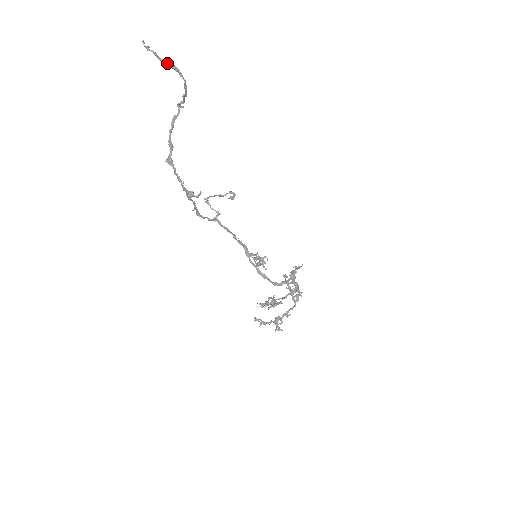
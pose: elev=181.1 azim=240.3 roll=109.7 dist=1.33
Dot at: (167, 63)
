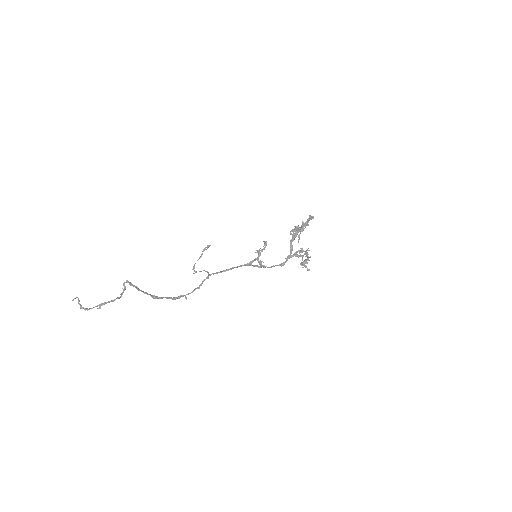
Dot at: occluded
